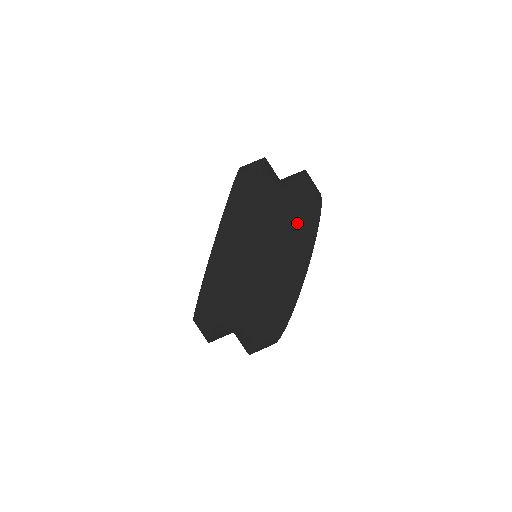
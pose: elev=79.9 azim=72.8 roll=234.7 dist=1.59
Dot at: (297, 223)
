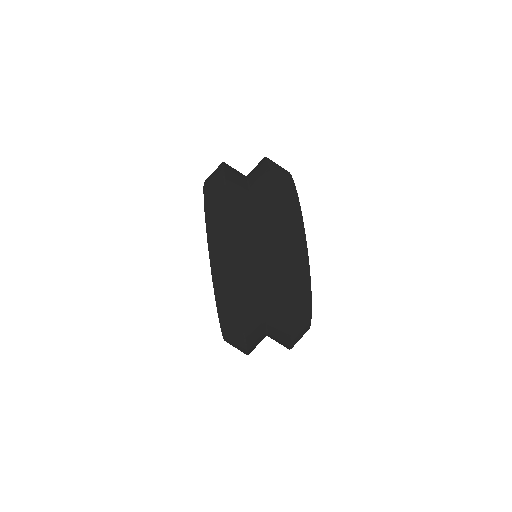
Dot at: (282, 240)
